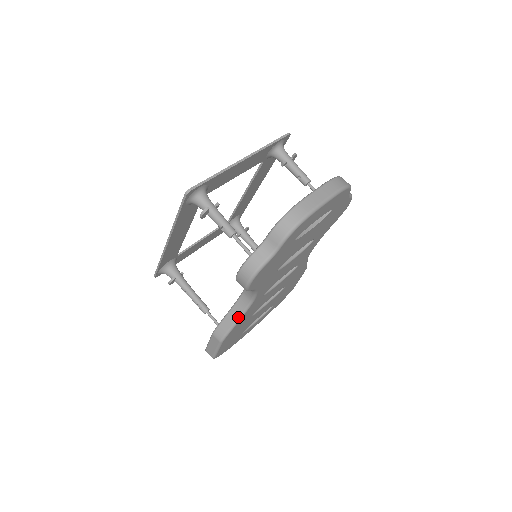
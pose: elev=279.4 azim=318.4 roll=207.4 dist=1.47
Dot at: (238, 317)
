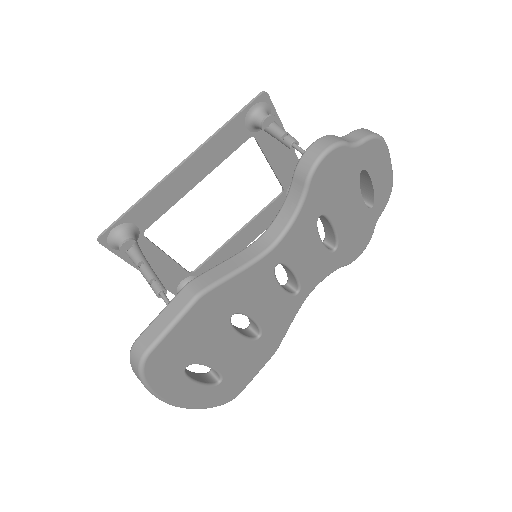
Dot at: (242, 265)
